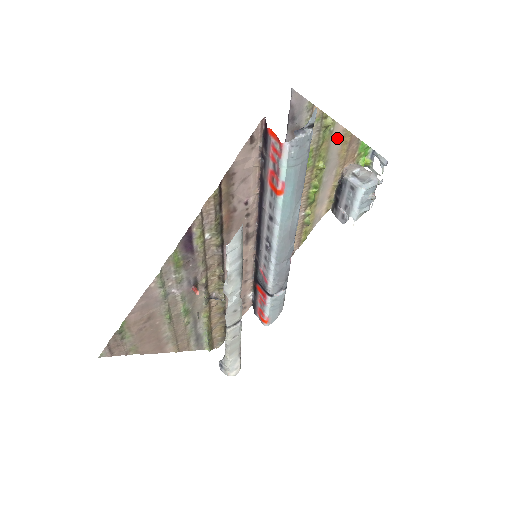
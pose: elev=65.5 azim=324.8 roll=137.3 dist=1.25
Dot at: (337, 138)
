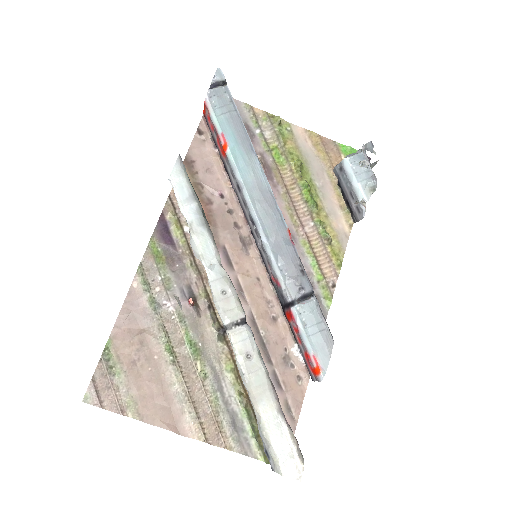
Dot at: (303, 139)
